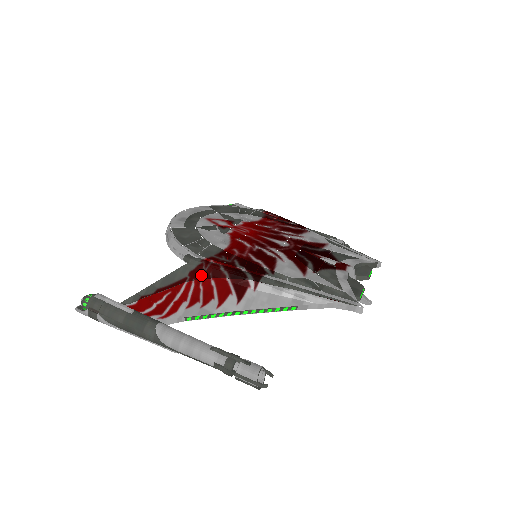
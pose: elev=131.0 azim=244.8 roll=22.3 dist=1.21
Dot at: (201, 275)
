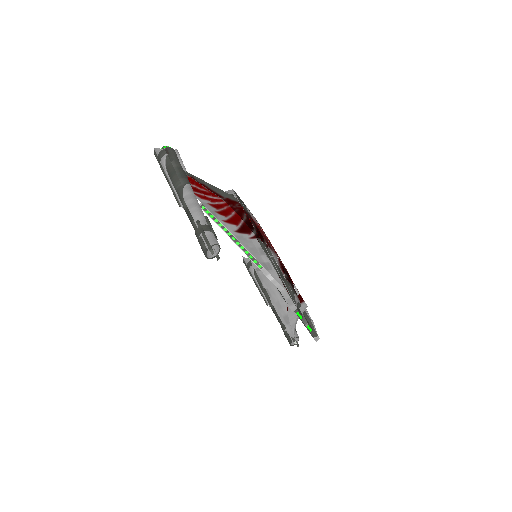
Dot at: (232, 205)
